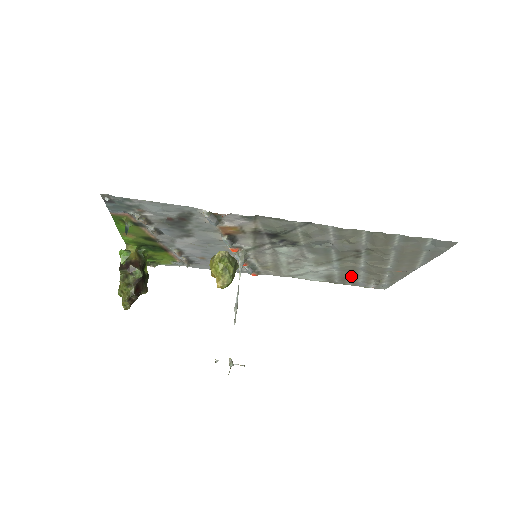
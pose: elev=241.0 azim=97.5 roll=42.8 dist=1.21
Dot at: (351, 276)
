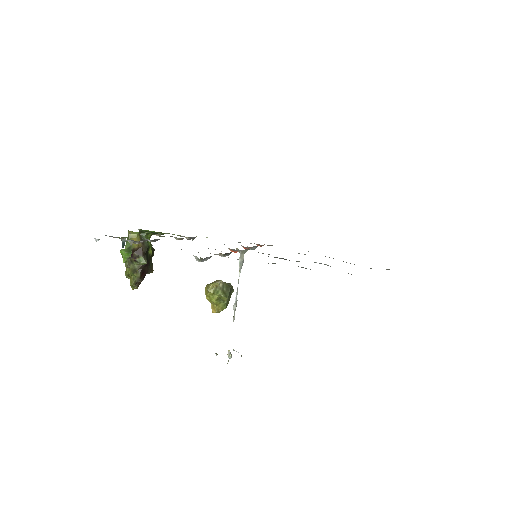
Dot at: occluded
